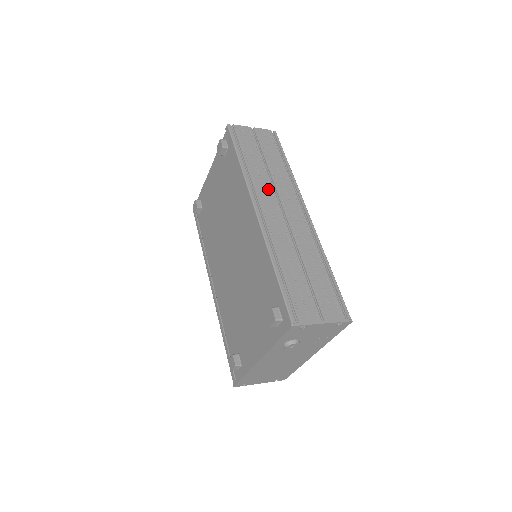
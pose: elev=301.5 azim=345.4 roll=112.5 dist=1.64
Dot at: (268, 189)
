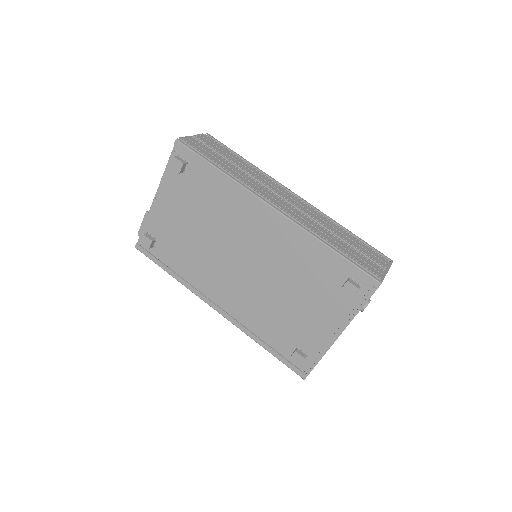
Dot at: (259, 186)
